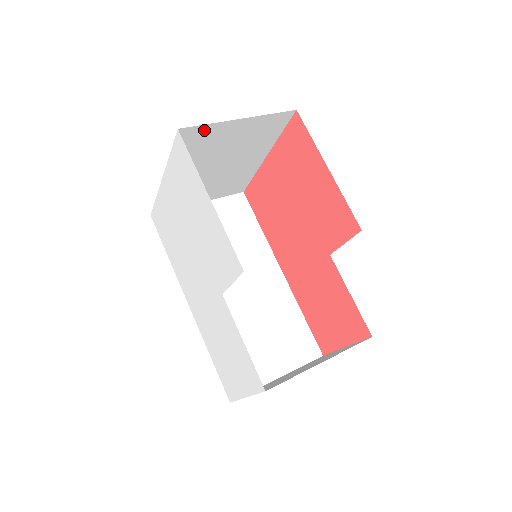
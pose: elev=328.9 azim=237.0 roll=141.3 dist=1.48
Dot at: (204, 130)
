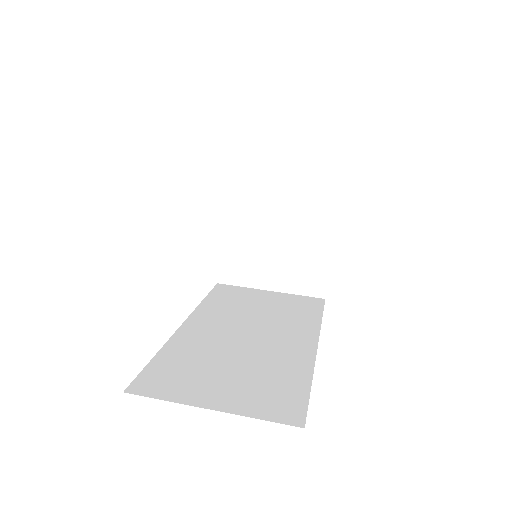
Dot at: (249, 154)
